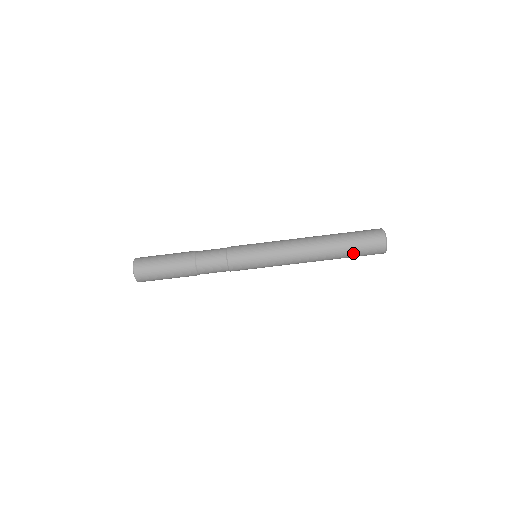
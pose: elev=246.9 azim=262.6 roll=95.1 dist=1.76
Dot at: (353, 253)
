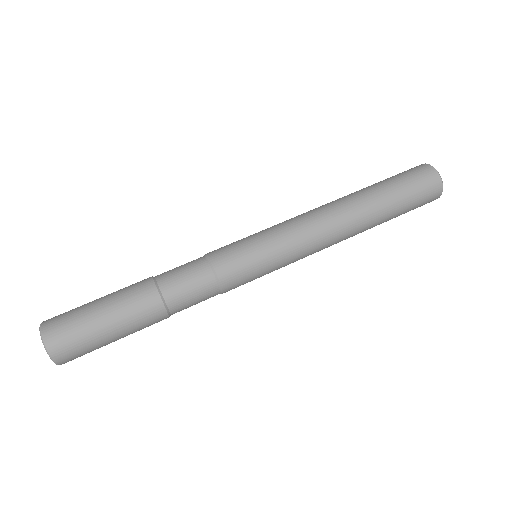
Dot at: (387, 182)
